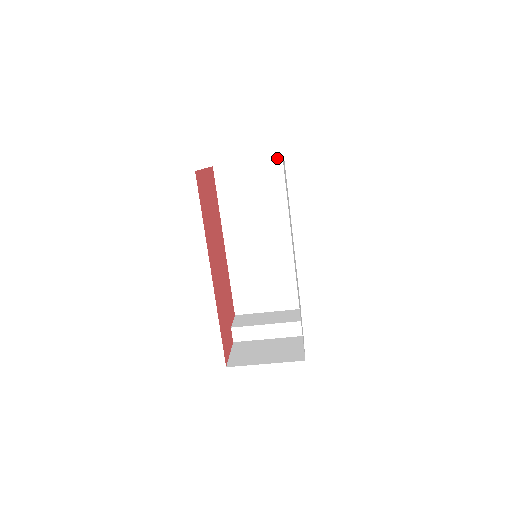
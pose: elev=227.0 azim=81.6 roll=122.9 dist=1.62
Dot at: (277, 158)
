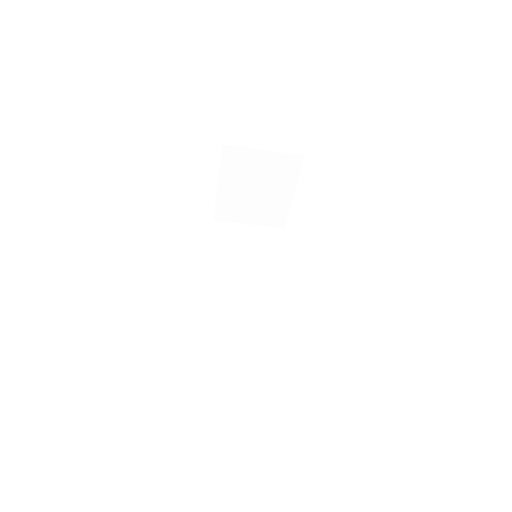
Dot at: (278, 228)
